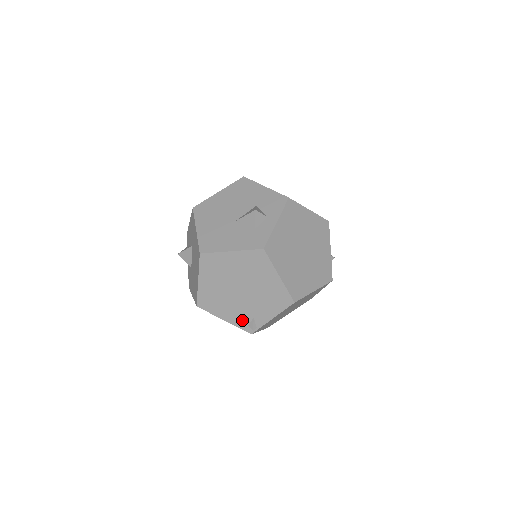
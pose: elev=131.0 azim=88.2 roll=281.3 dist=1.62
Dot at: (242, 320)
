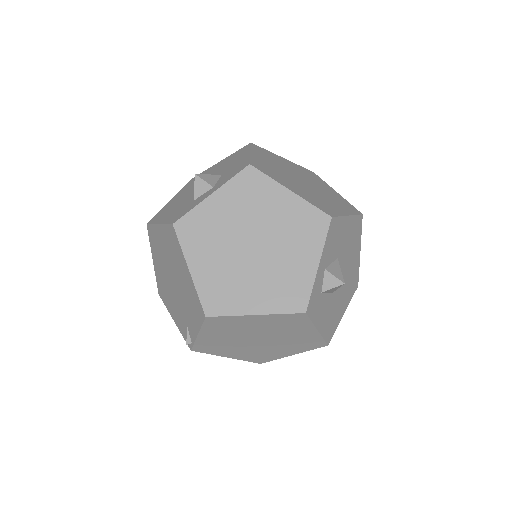
Dot at: (182, 326)
